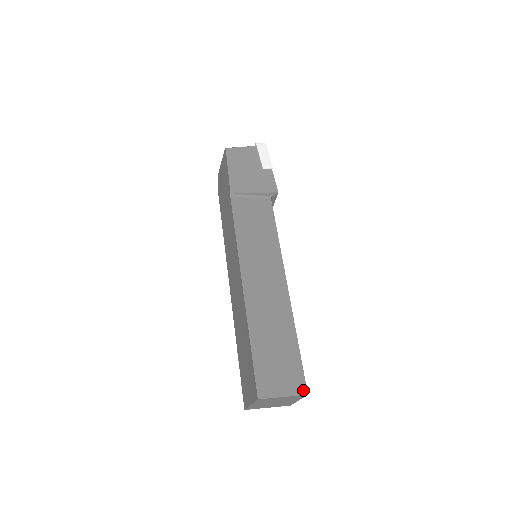
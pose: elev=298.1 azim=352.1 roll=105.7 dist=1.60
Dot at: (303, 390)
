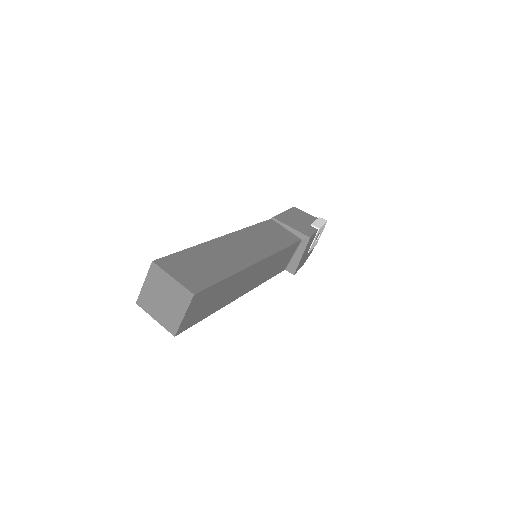
Dot at: (194, 290)
